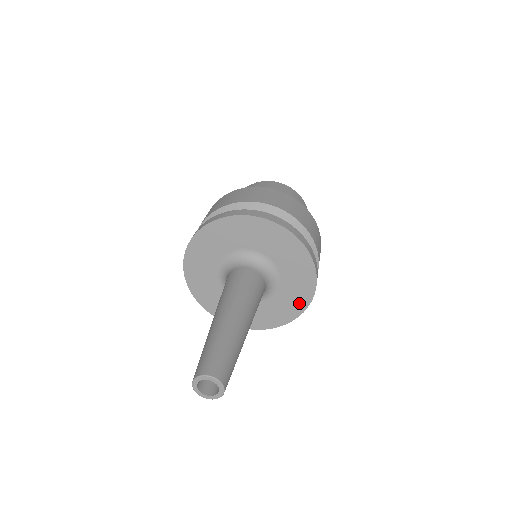
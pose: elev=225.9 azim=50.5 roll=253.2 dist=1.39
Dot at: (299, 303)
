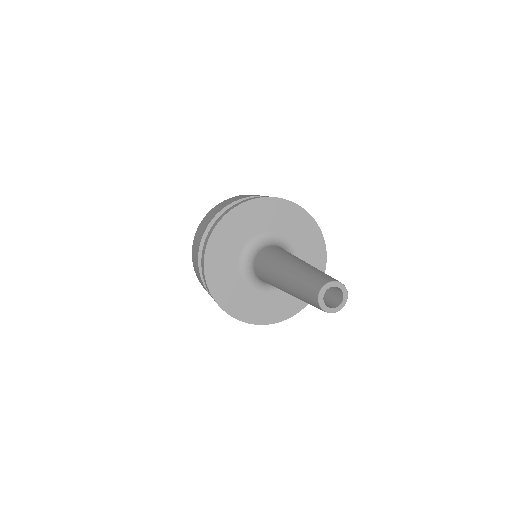
Dot at: (318, 266)
